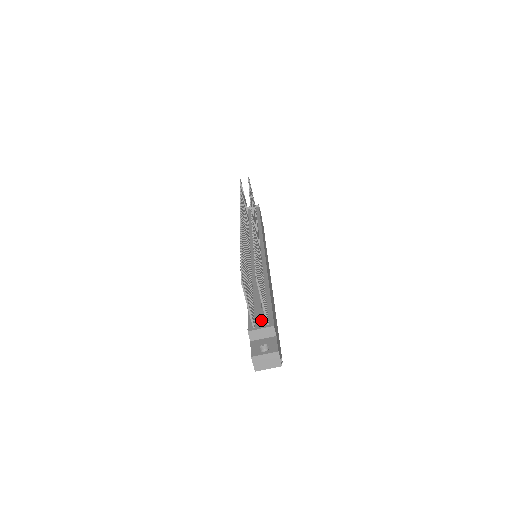
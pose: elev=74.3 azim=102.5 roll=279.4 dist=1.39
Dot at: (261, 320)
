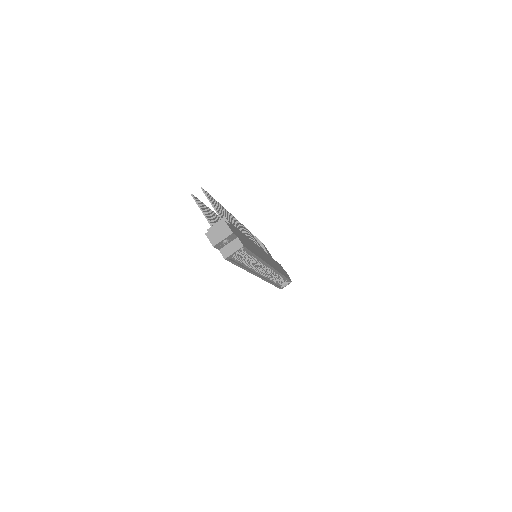
Dot at: occluded
